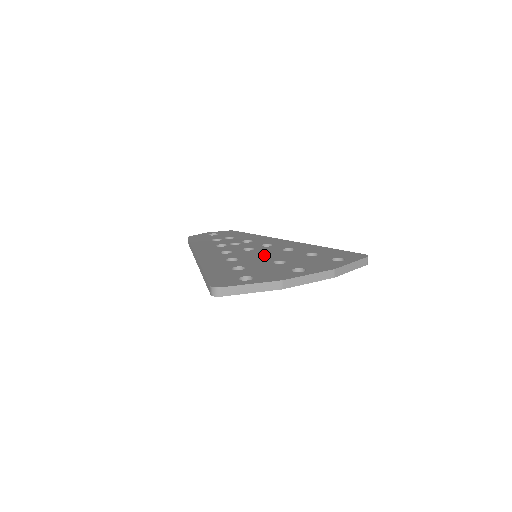
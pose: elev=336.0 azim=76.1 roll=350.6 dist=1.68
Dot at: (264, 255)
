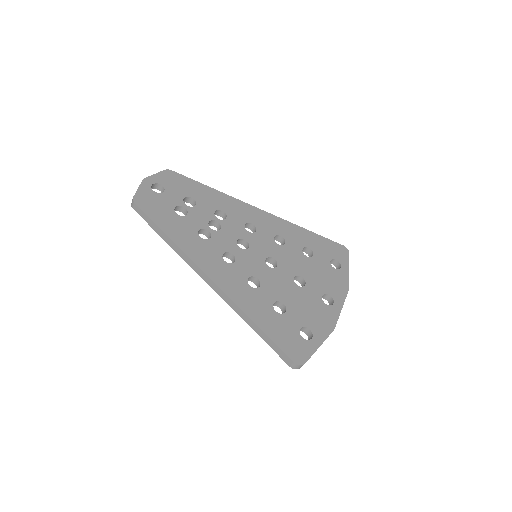
Dot at: (268, 258)
